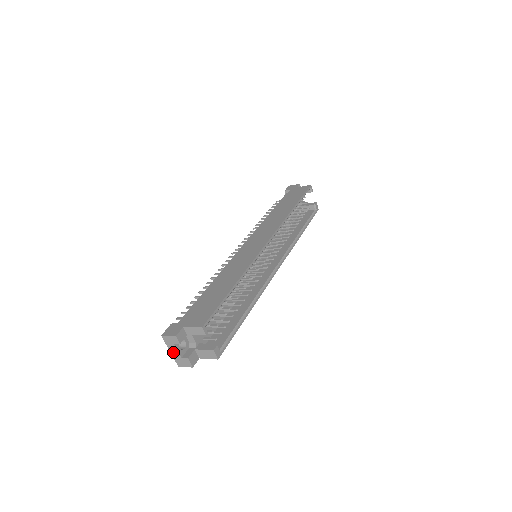
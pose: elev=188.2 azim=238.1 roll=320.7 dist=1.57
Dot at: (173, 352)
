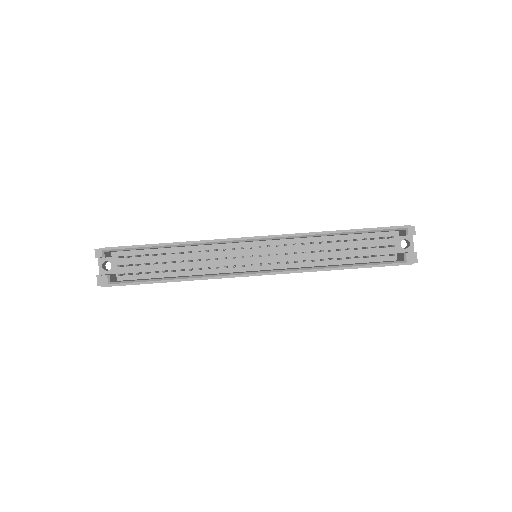
Dot at: (101, 268)
